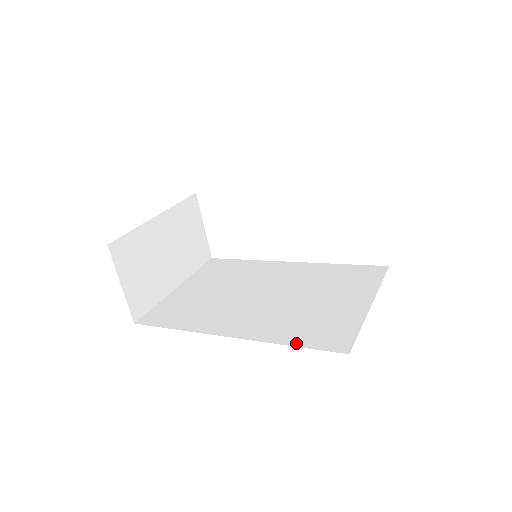
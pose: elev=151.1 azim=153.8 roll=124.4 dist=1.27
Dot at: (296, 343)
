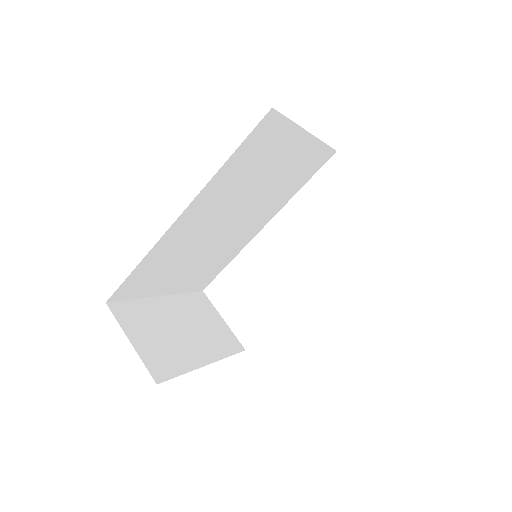
Dot at: occluded
